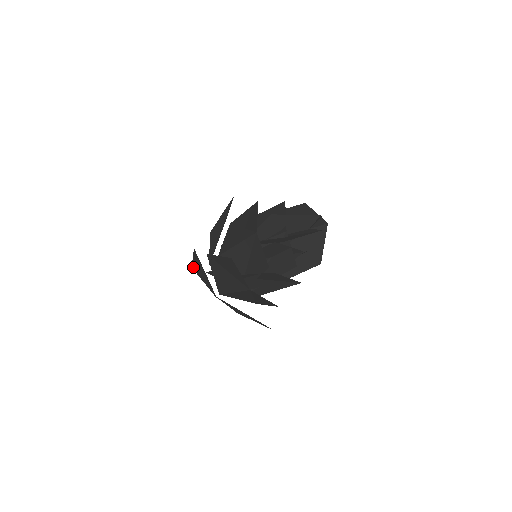
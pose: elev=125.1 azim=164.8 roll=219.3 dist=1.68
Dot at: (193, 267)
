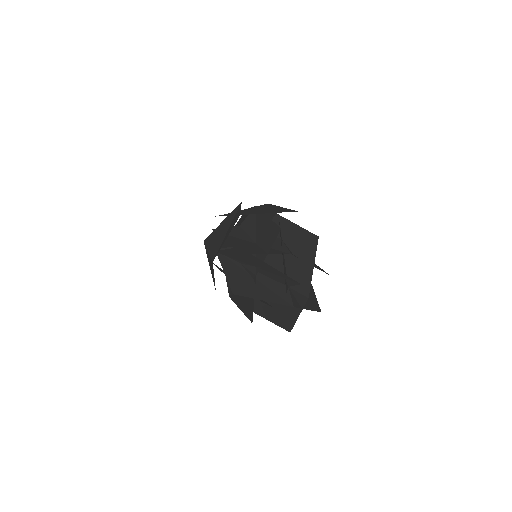
Dot at: occluded
